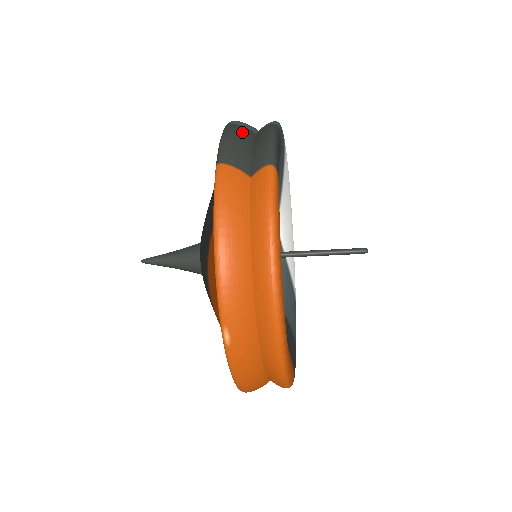
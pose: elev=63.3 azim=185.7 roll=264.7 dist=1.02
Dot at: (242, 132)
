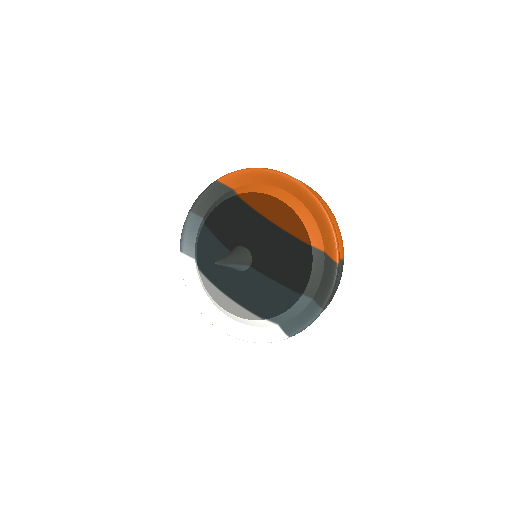
Dot at: occluded
